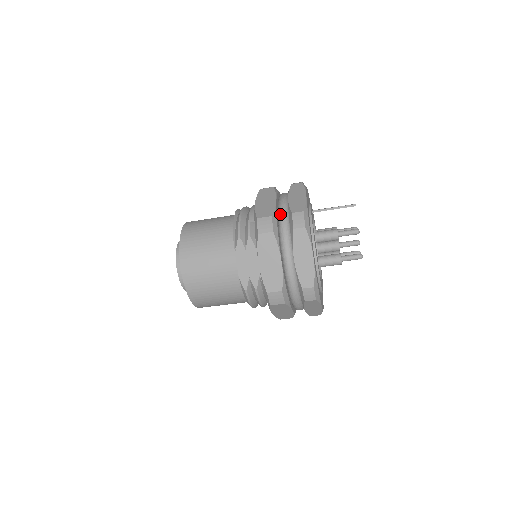
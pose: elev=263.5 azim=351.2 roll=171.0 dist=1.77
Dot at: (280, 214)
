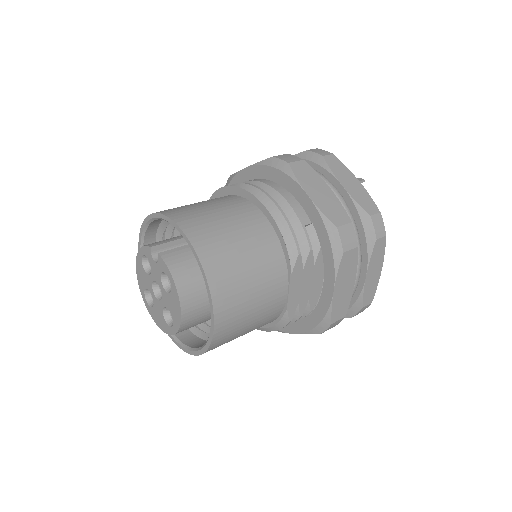
Dot at: occluded
